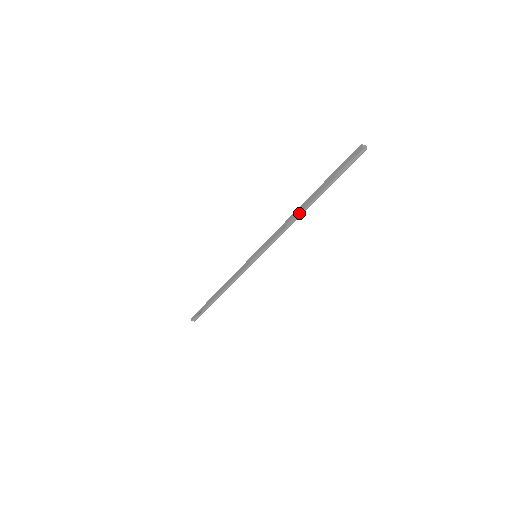
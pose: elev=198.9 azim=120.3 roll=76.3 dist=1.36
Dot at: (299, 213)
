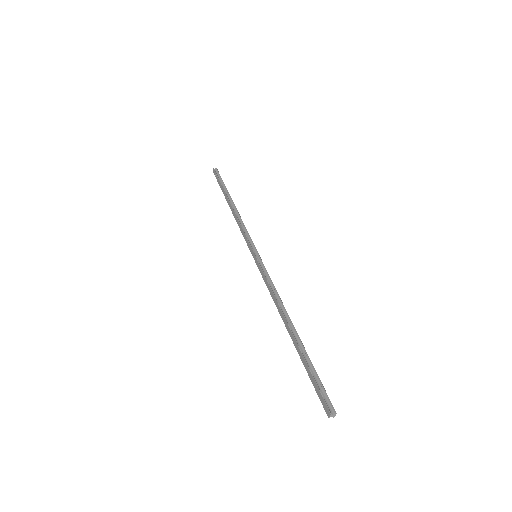
Dot at: (285, 319)
